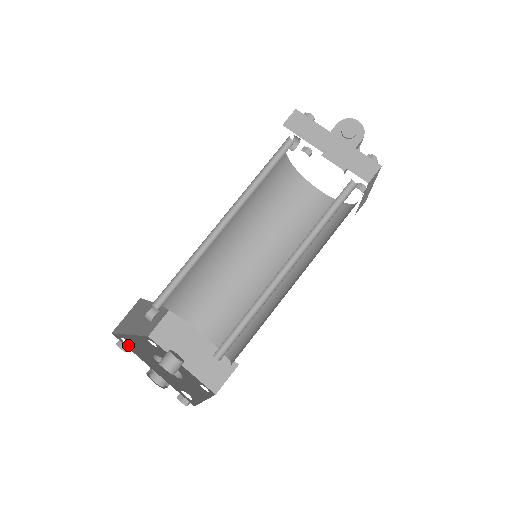
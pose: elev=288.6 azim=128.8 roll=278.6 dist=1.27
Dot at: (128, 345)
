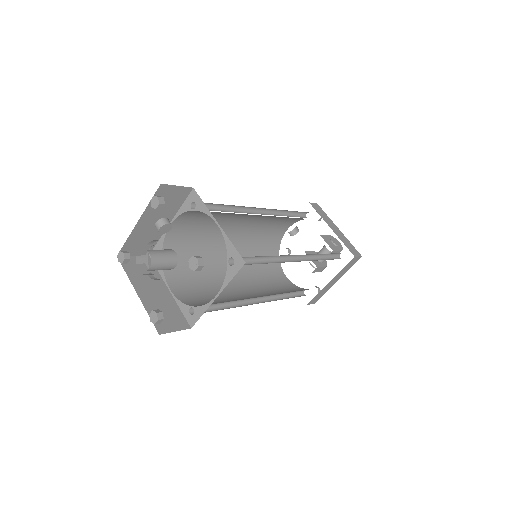
Dot at: occluded
